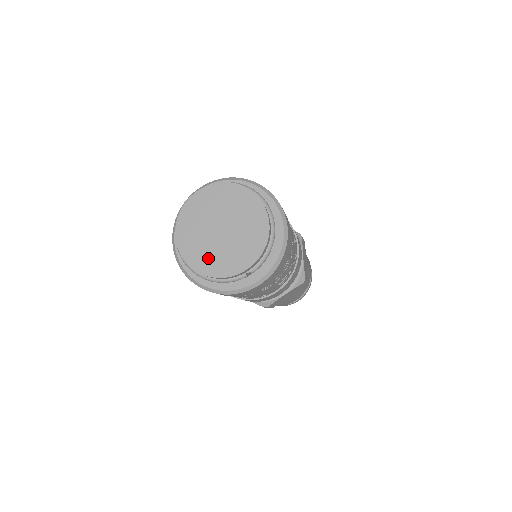
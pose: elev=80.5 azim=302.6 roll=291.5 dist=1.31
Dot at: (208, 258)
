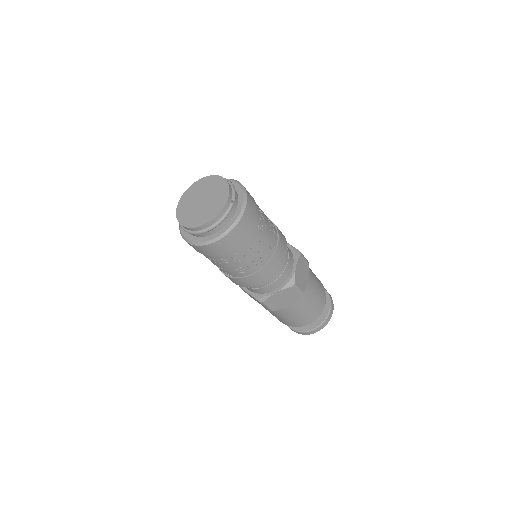
Dot at: (206, 214)
